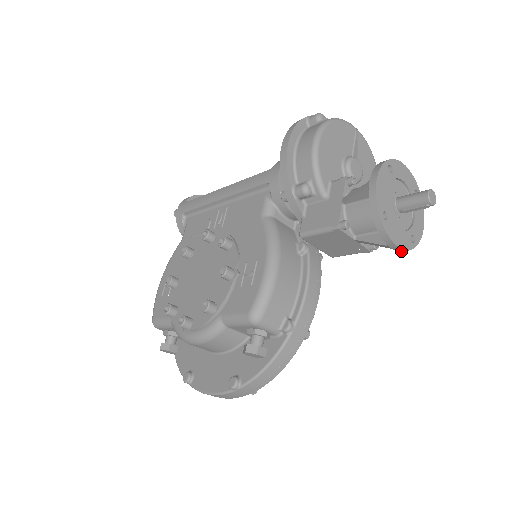
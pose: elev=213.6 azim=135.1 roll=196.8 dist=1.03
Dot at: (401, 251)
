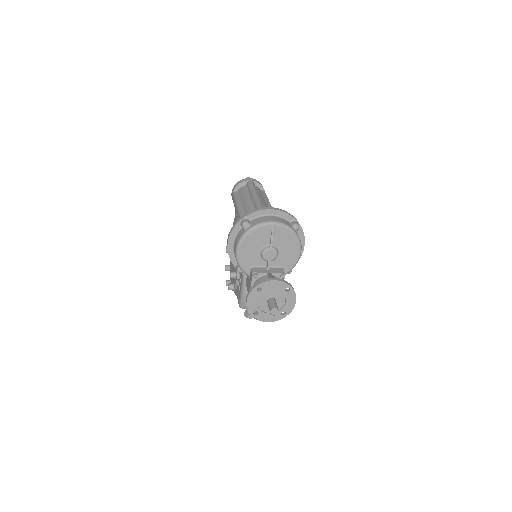
Dot at: (278, 318)
